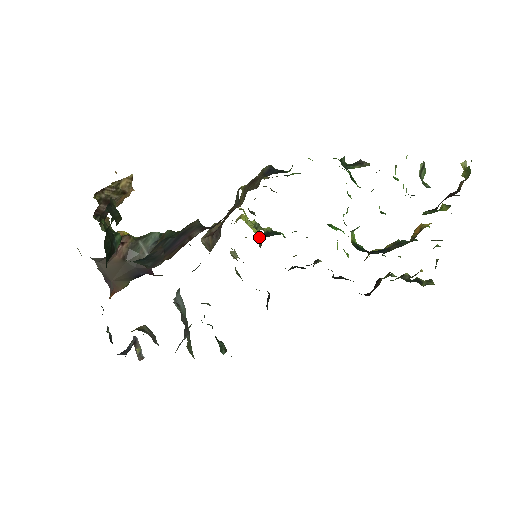
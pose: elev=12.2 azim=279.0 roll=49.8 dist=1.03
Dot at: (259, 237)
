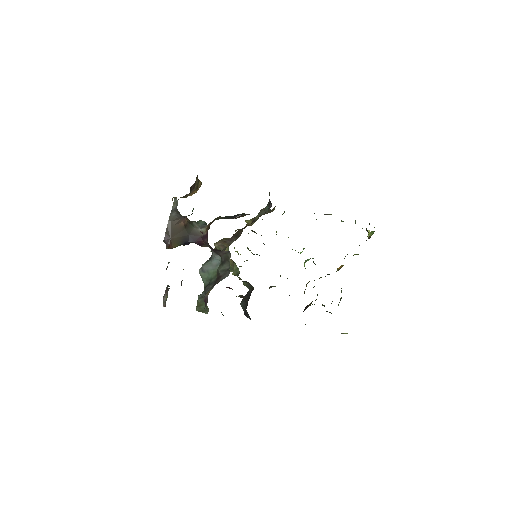
Dot at: occluded
